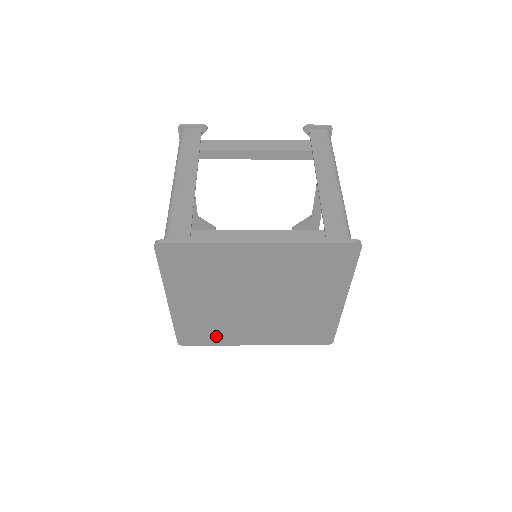
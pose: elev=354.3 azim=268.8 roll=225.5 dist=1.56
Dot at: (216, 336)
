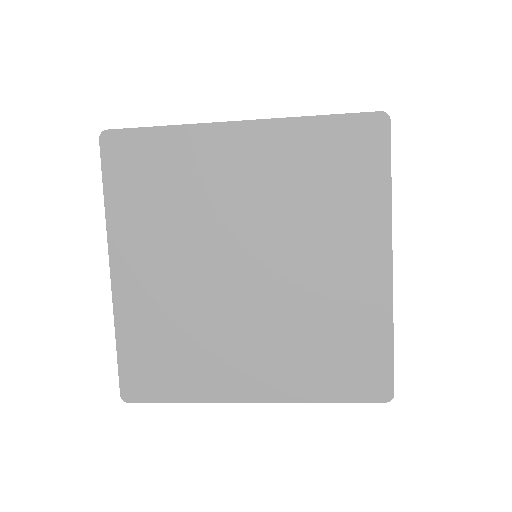
Dot at: (184, 372)
